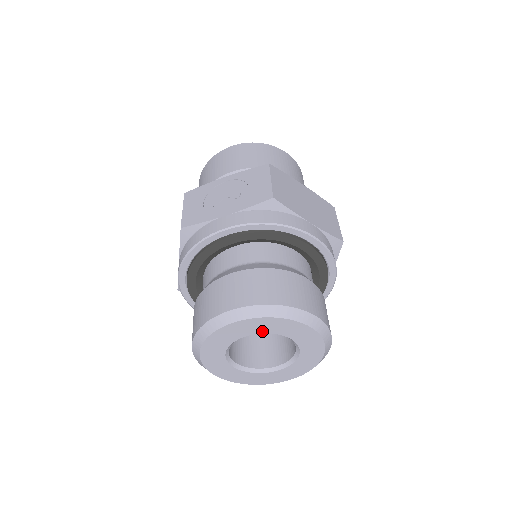
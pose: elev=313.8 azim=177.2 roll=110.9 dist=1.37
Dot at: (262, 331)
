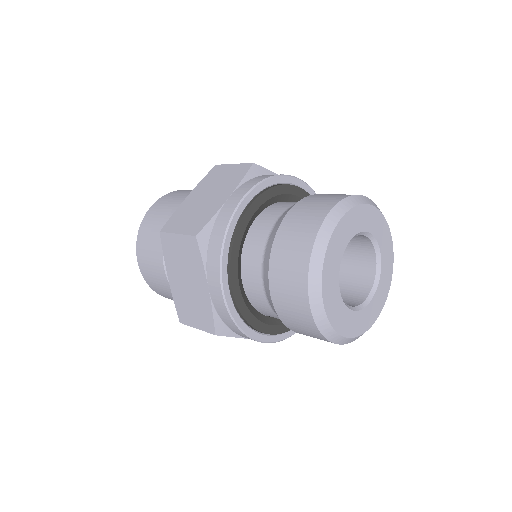
Dot at: (376, 235)
